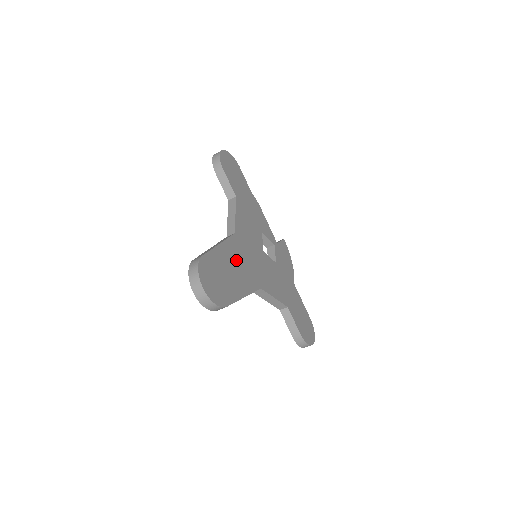
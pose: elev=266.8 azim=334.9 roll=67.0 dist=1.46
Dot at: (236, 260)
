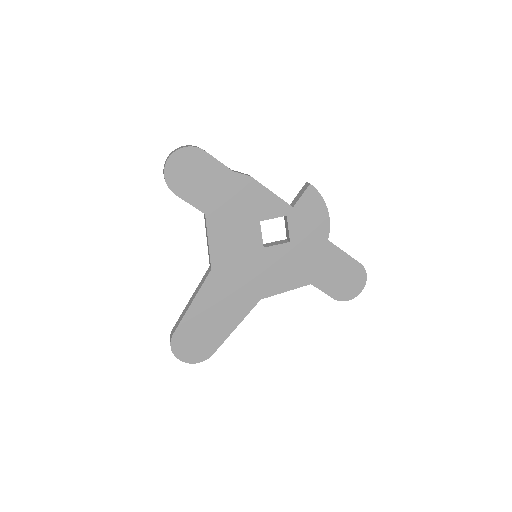
Dot at: (218, 300)
